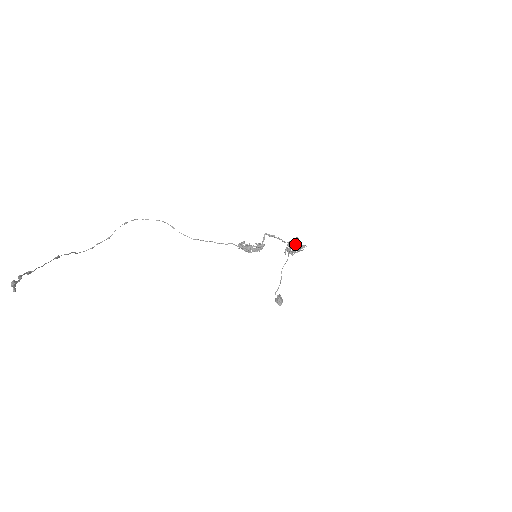
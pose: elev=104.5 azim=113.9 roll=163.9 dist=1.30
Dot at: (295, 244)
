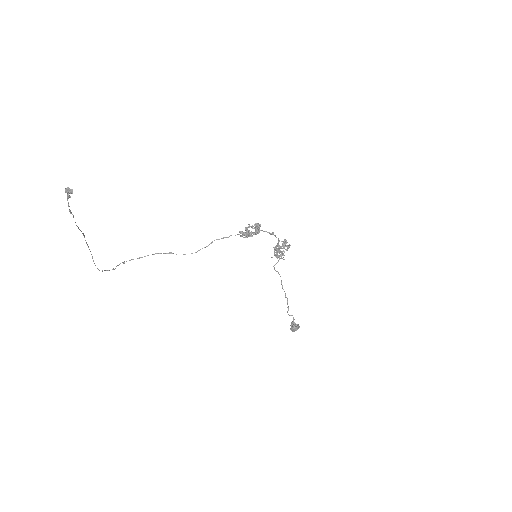
Dot at: occluded
